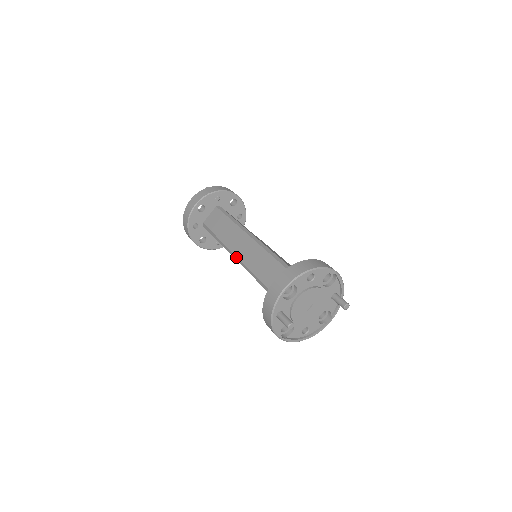
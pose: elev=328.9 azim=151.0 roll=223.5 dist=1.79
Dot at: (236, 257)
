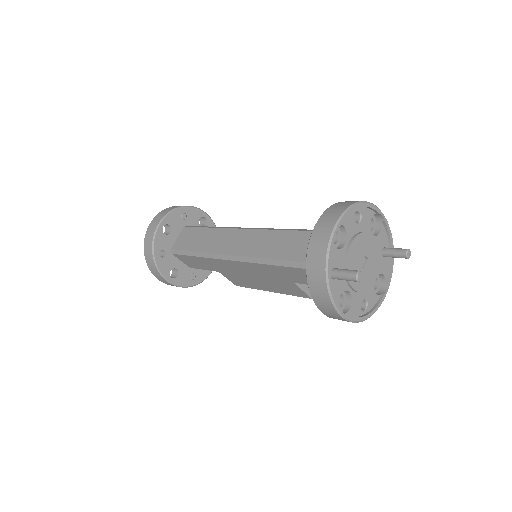
Dot at: (234, 256)
